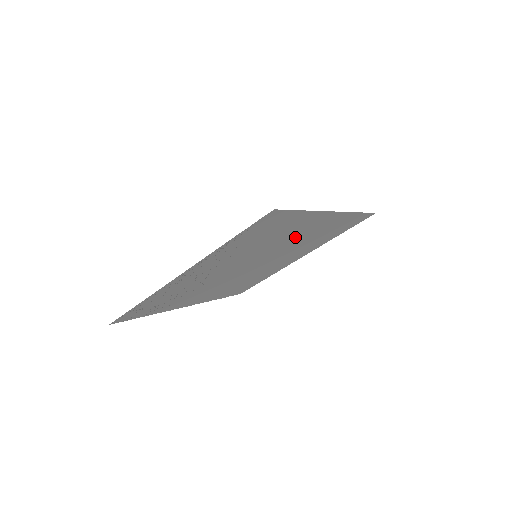
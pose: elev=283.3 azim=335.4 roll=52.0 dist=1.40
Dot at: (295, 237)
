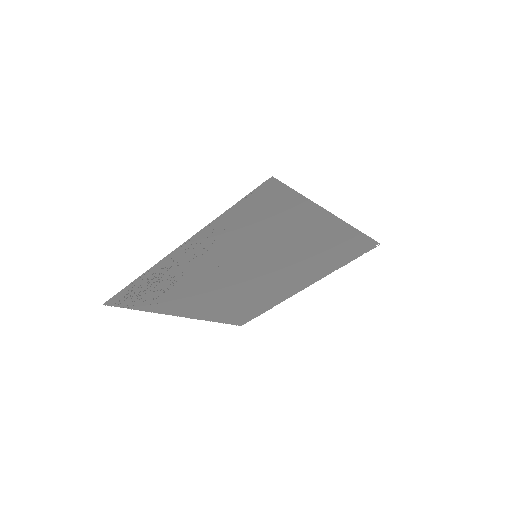
Dot at: (296, 243)
